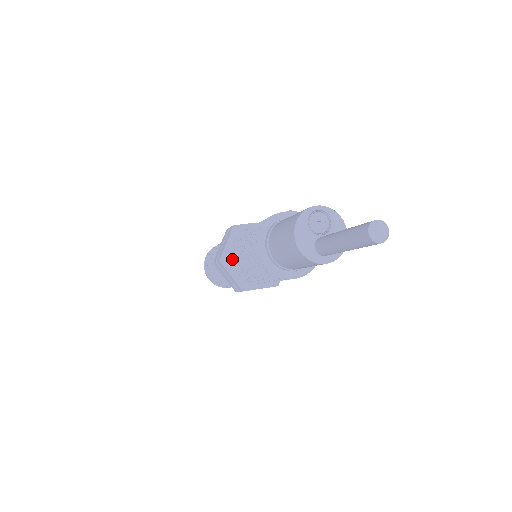
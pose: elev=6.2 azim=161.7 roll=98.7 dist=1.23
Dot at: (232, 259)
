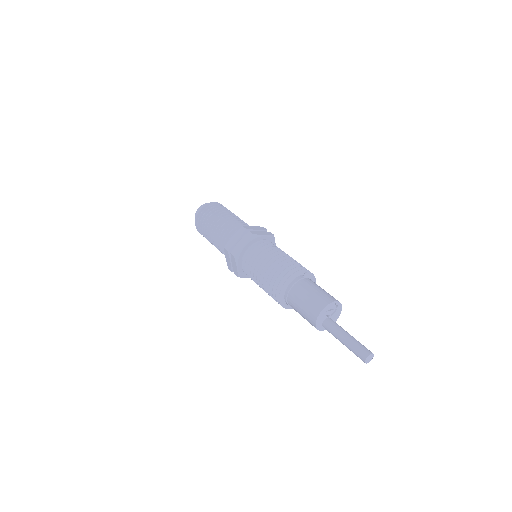
Dot at: (244, 259)
